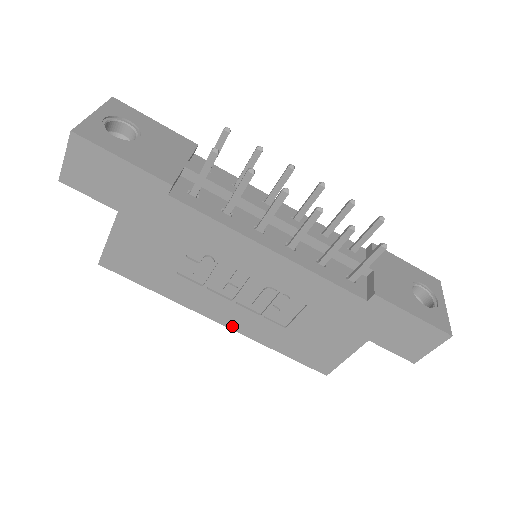
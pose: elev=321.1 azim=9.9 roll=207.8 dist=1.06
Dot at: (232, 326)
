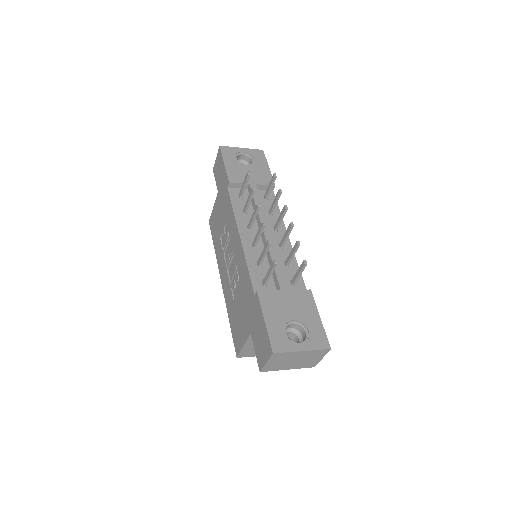
Dot at: (224, 288)
